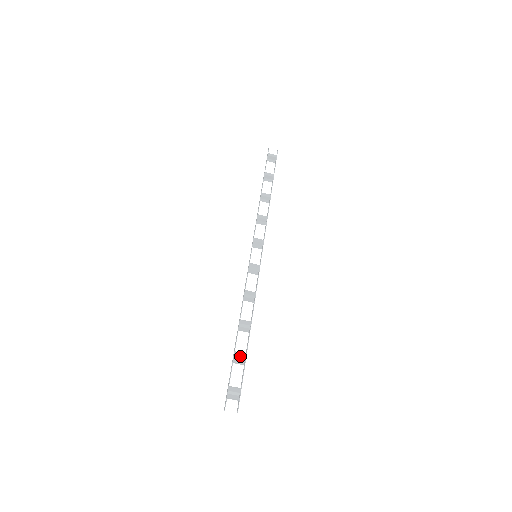
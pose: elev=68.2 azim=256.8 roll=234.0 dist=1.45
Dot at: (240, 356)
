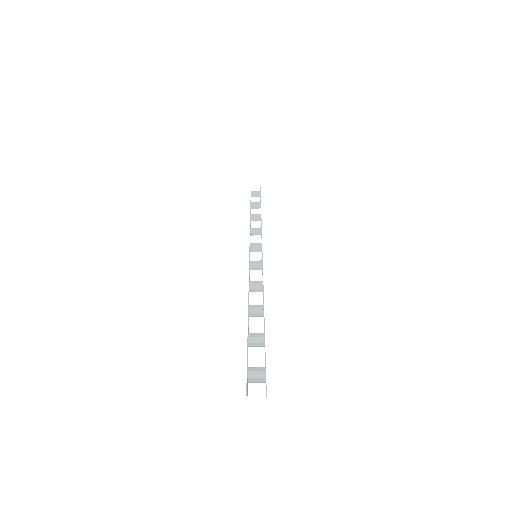
Dot at: (256, 336)
